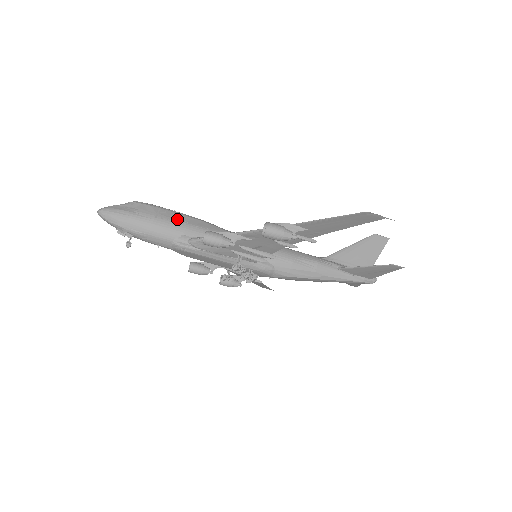
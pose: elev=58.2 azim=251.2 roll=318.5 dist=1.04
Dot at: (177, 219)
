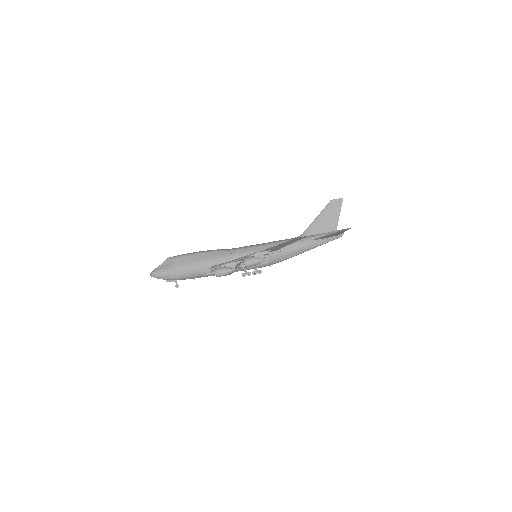
Dot at: (197, 259)
